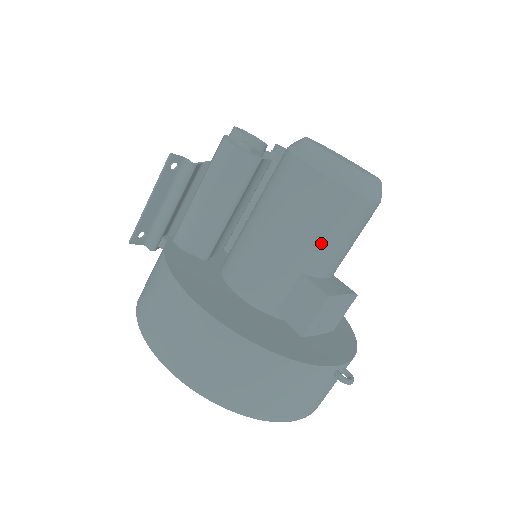
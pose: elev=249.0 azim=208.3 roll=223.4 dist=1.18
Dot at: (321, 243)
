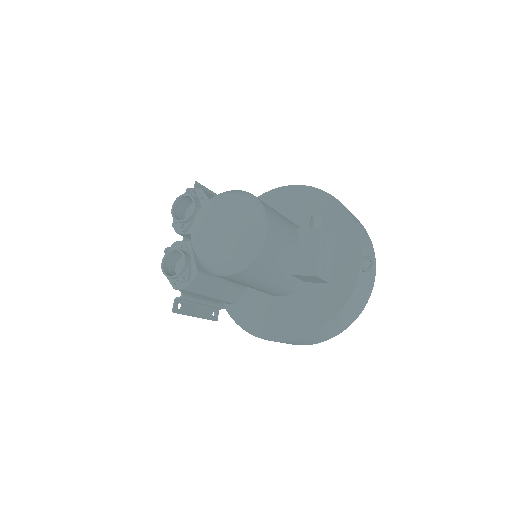
Dot at: (278, 269)
